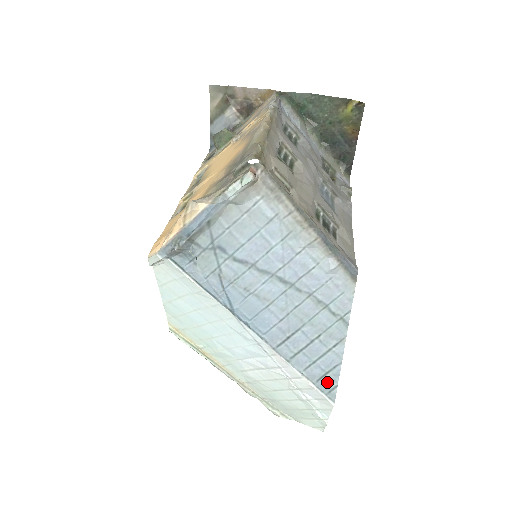
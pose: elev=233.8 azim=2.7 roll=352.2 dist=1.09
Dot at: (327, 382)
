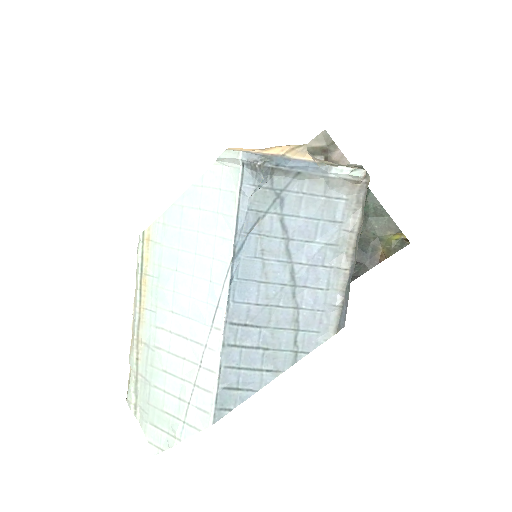
Dot at: (228, 398)
